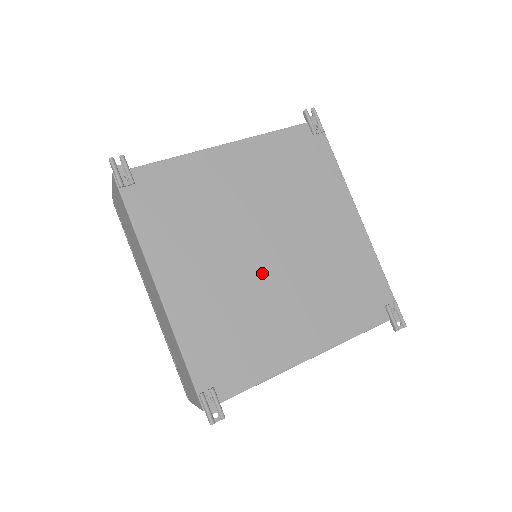
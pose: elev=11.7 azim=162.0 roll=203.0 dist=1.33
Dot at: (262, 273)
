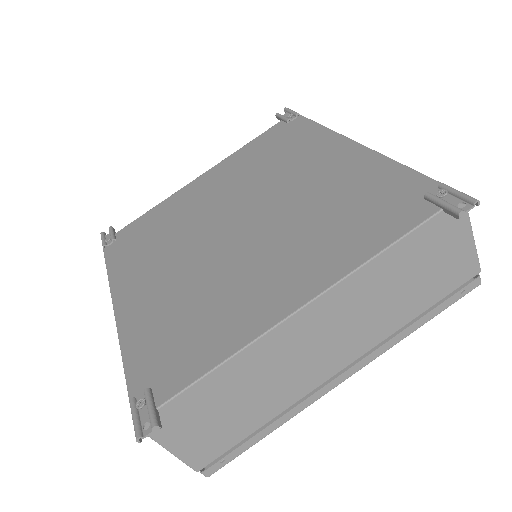
Dot at: (228, 247)
